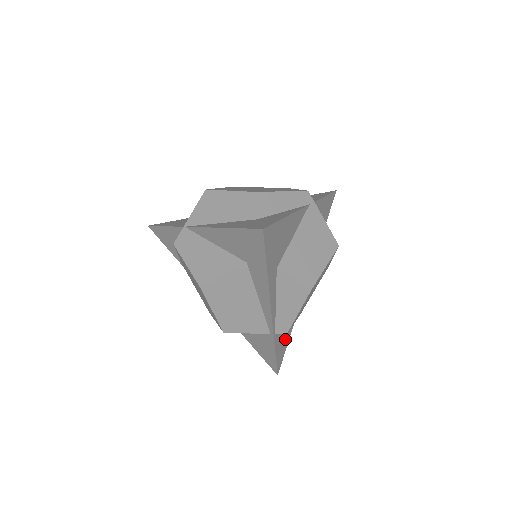
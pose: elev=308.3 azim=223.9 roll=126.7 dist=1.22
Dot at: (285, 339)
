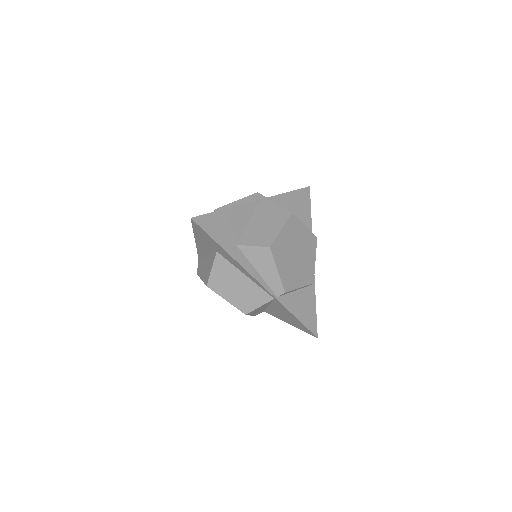
Dot at: (306, 305)
